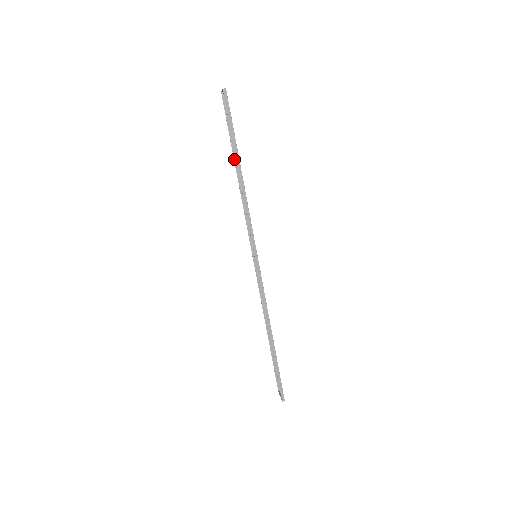
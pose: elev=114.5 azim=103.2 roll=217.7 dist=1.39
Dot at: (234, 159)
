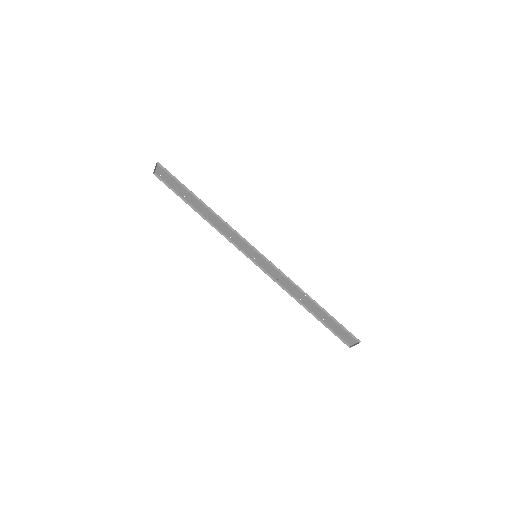
Dot at: (192, 208)
